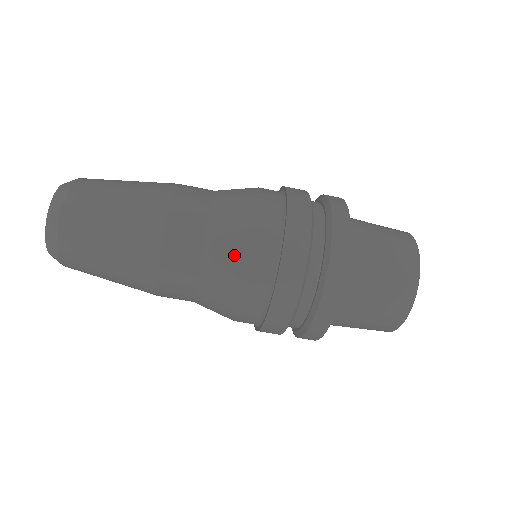
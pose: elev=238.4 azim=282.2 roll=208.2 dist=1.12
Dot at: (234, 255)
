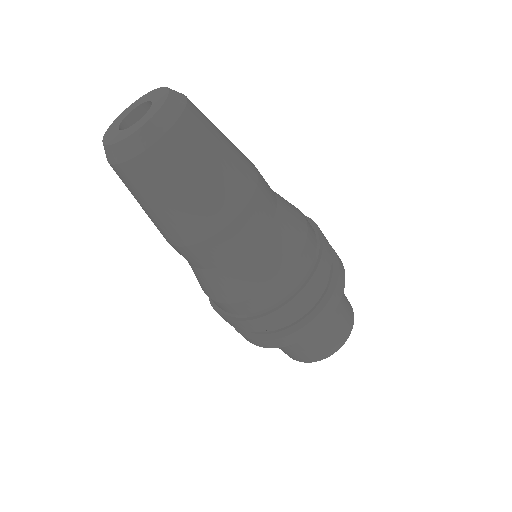
Dot at: (277, 262)
